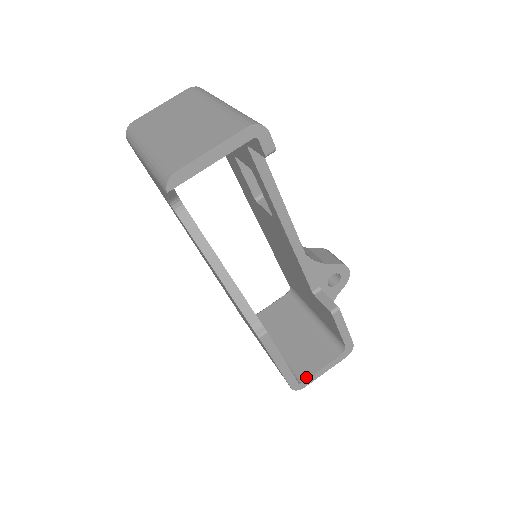
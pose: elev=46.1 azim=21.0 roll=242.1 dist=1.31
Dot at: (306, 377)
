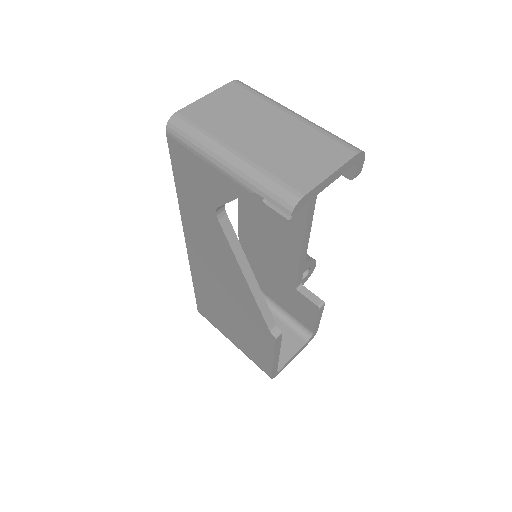
Dot at: (281, 365)
